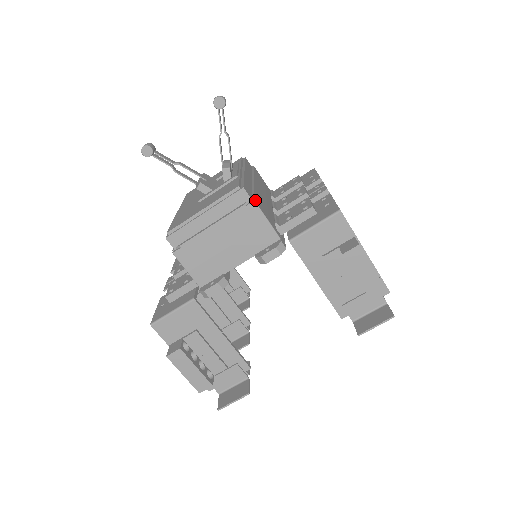
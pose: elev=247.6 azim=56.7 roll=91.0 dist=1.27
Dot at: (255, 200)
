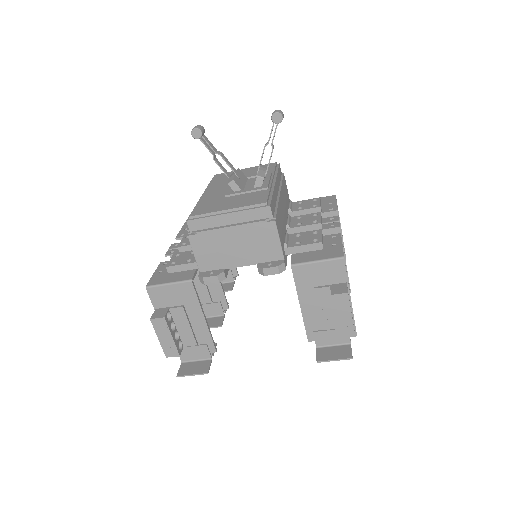
Dot at: (276, 220)
